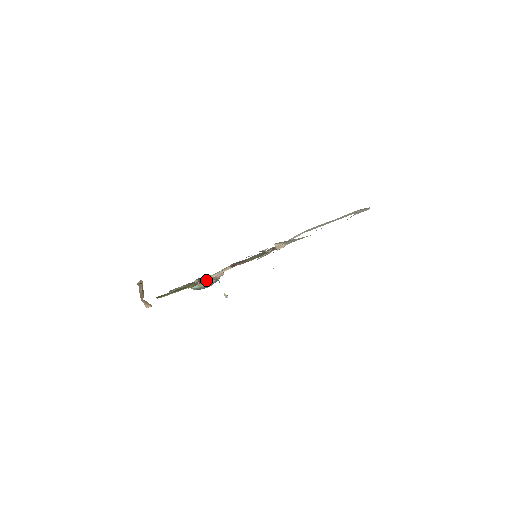
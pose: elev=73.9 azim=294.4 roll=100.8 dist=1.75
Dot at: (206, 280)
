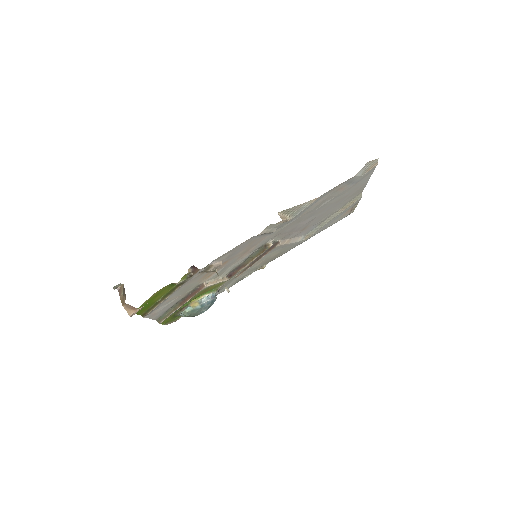
Dot at: (200, 289)
